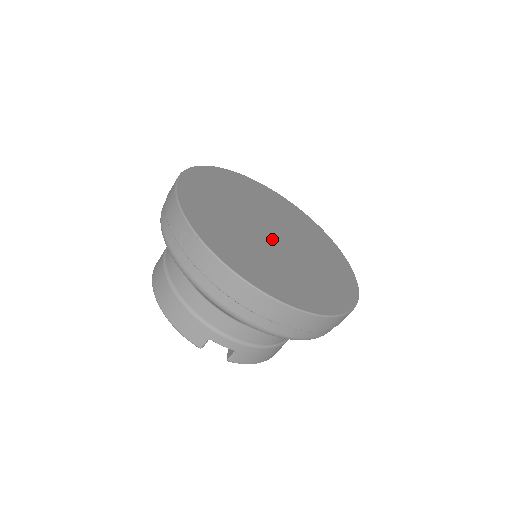
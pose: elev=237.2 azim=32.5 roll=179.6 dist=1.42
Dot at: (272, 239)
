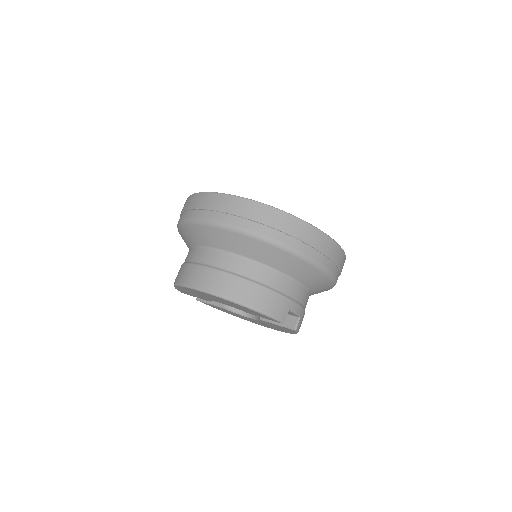
Dot at: occluded
